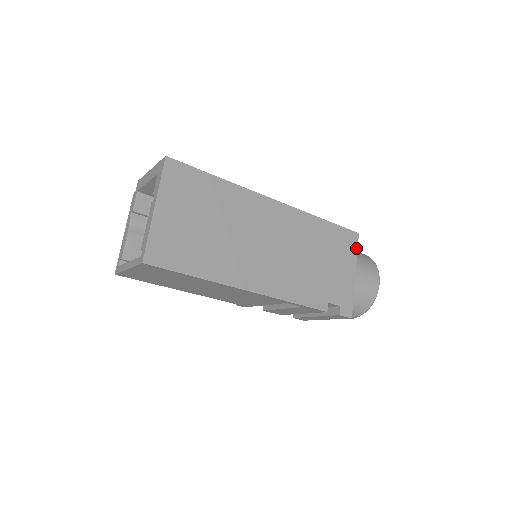
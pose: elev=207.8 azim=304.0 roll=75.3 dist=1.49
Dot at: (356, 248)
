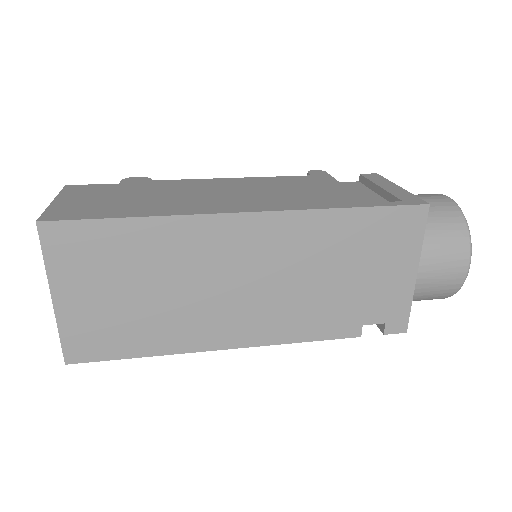
Dot at: (421, 231)
